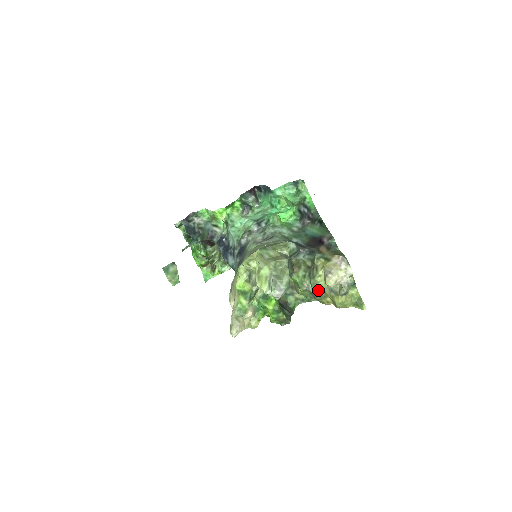
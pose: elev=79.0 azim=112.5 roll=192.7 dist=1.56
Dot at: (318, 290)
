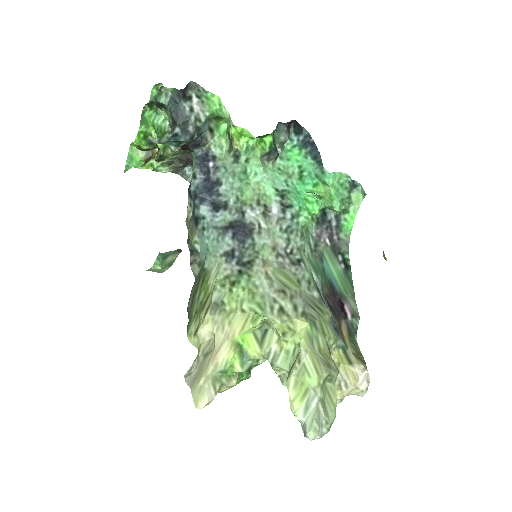
Dot at: occluded
